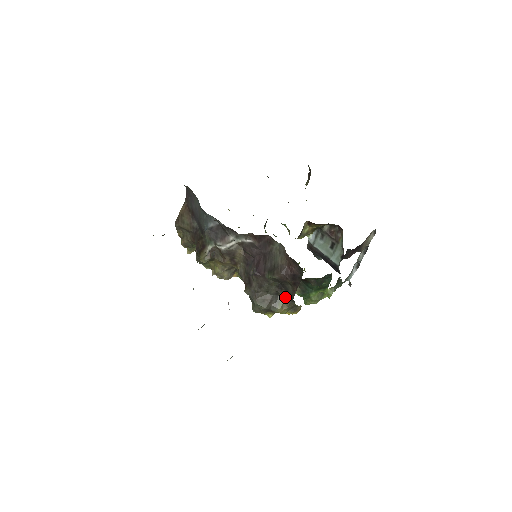
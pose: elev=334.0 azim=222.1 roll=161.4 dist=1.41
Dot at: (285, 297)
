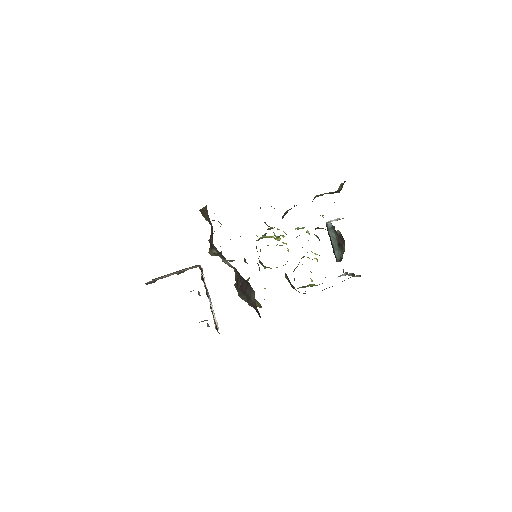
Dot at: (259, 304)
